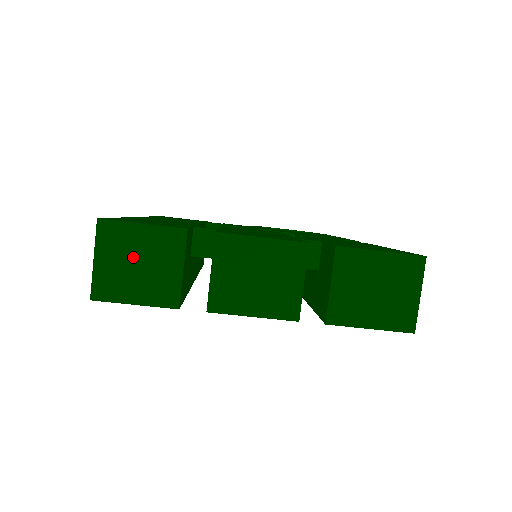
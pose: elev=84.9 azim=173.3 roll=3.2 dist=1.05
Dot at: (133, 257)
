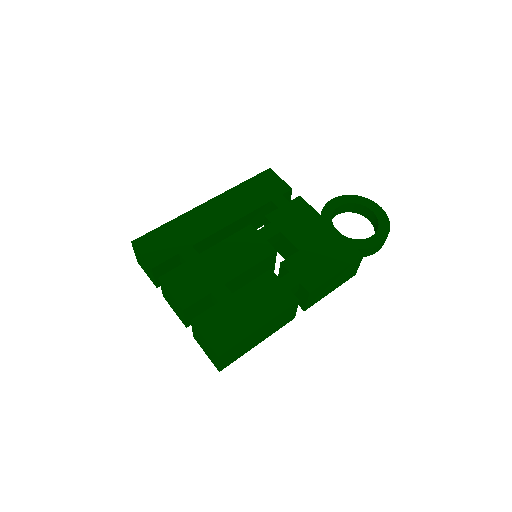
Dot at: (142, 262)
